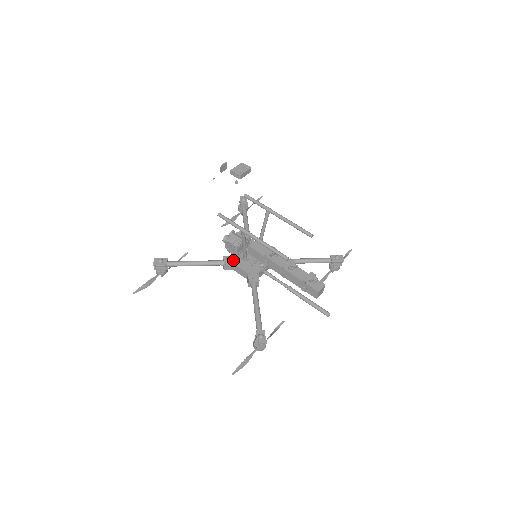
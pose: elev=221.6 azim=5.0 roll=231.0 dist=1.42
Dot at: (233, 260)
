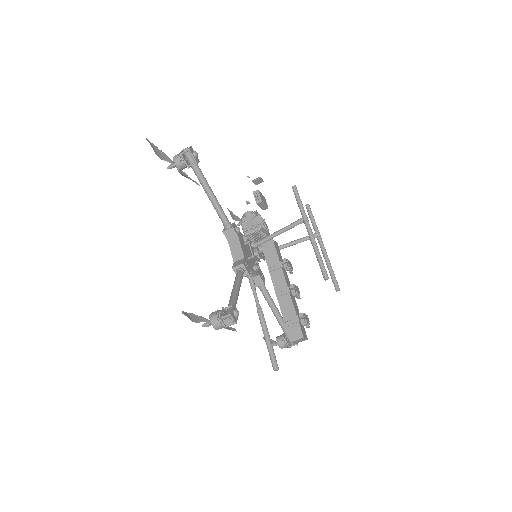
Dot at: (239, 235)
